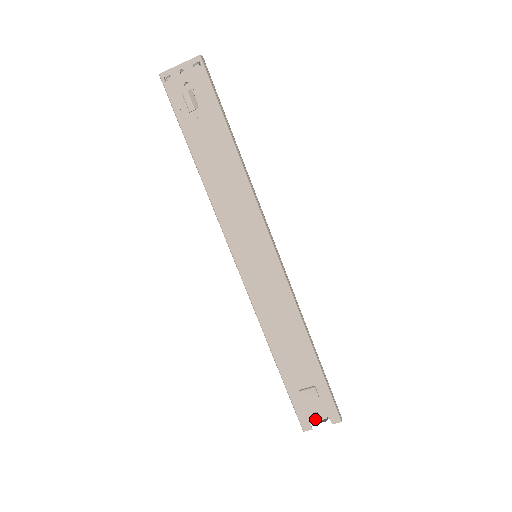
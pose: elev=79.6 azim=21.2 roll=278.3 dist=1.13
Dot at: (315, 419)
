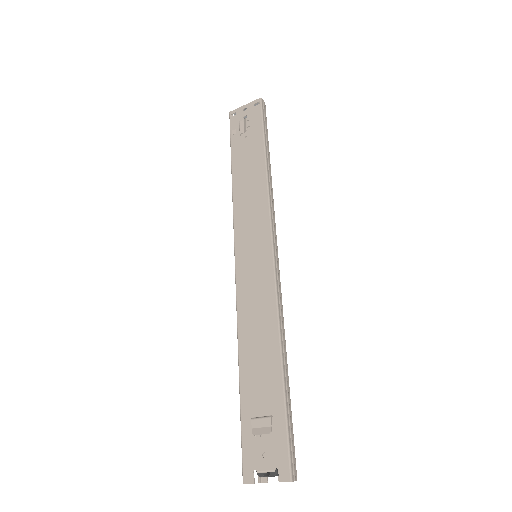
Dot at: (261, 467)
